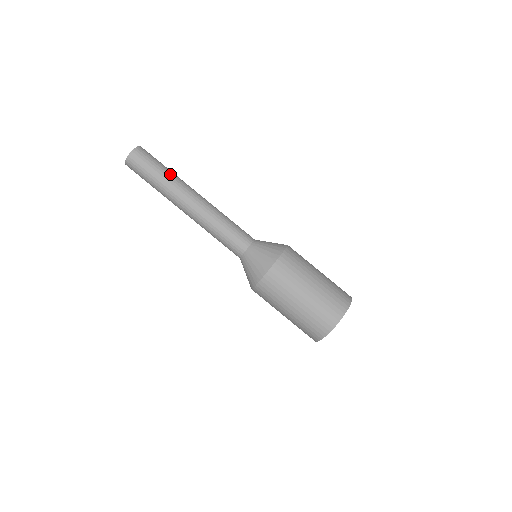
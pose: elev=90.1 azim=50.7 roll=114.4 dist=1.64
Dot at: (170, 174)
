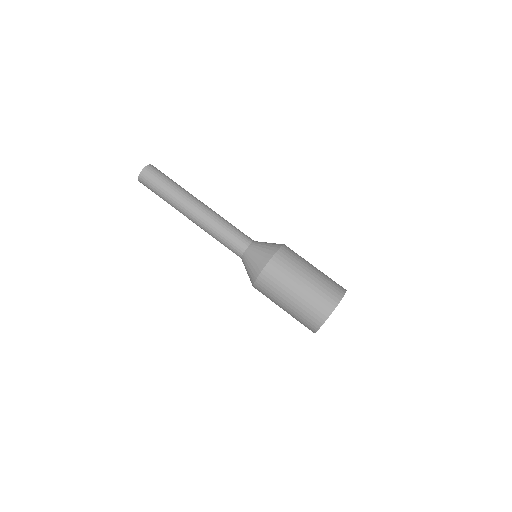
Dot at: (176, 187)
